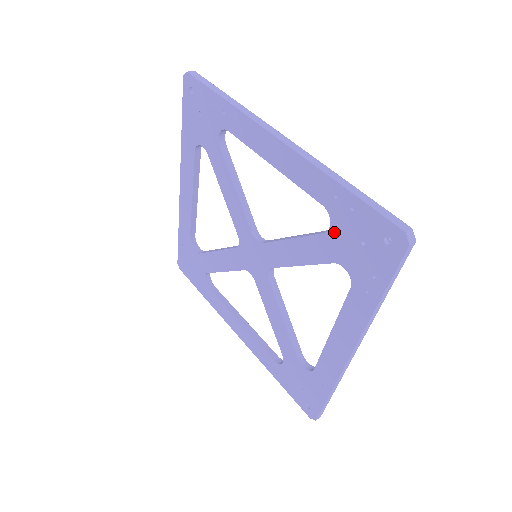
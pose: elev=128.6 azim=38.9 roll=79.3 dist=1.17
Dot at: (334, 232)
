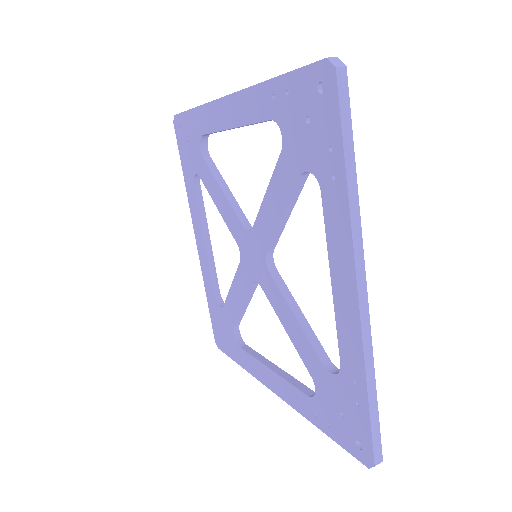
Dot at: (331, 379)
